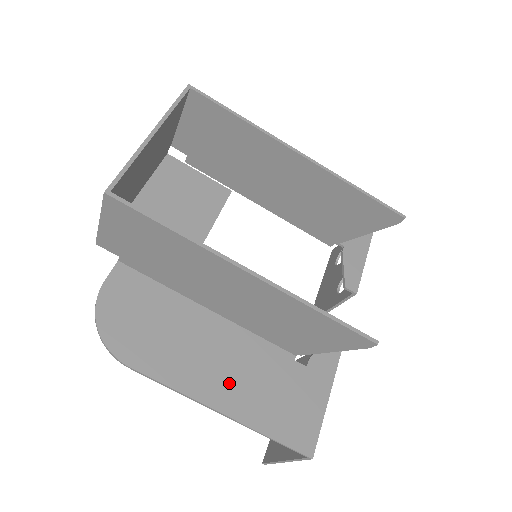
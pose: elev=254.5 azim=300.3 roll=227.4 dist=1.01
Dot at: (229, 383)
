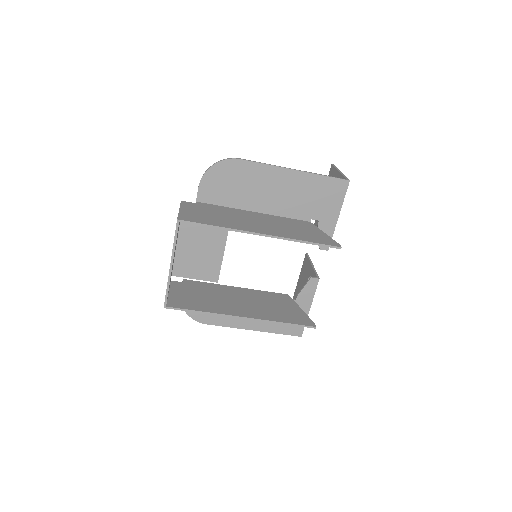
Dot at: occluded
